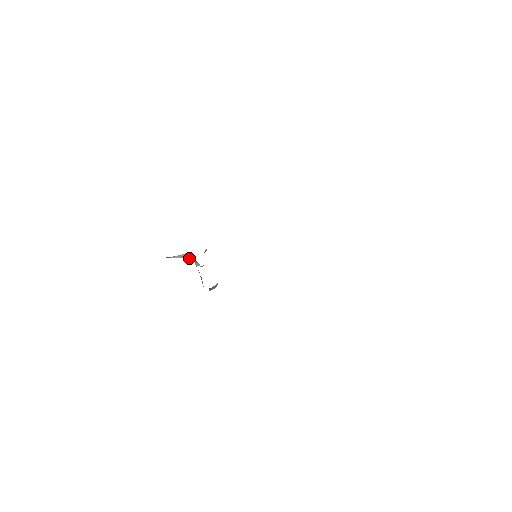
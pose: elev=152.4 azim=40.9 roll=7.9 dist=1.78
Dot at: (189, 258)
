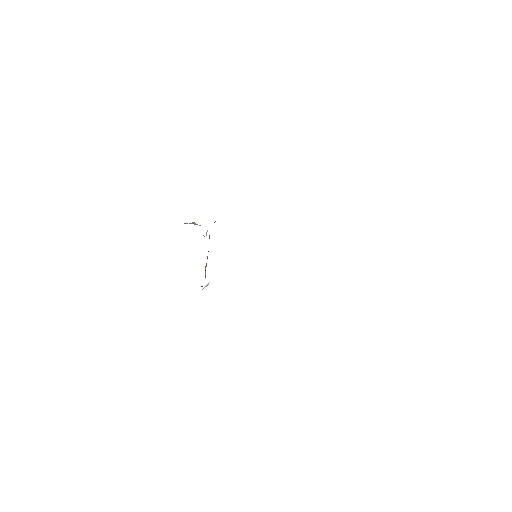
Dot at: occluded
